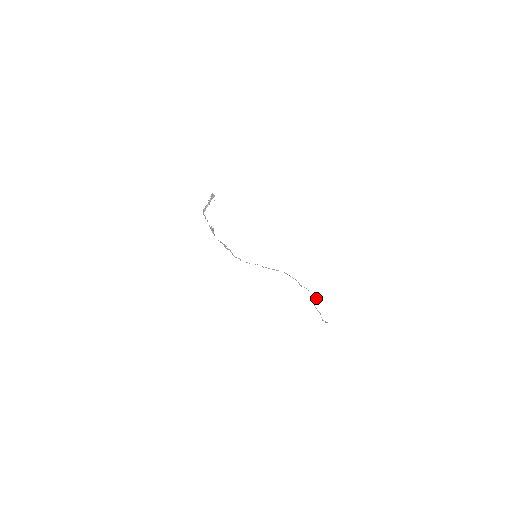
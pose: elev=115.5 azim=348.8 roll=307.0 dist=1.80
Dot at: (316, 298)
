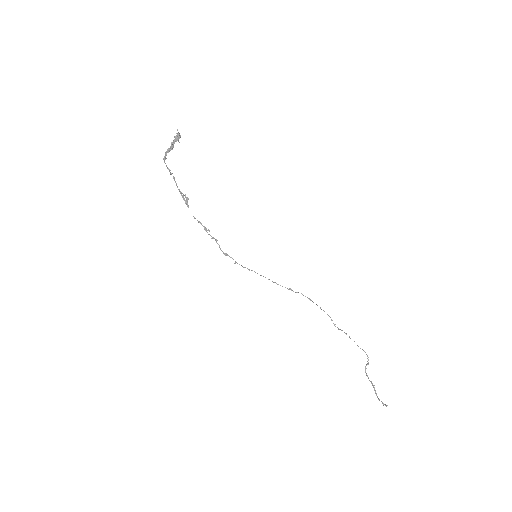
Dot at: occluded
